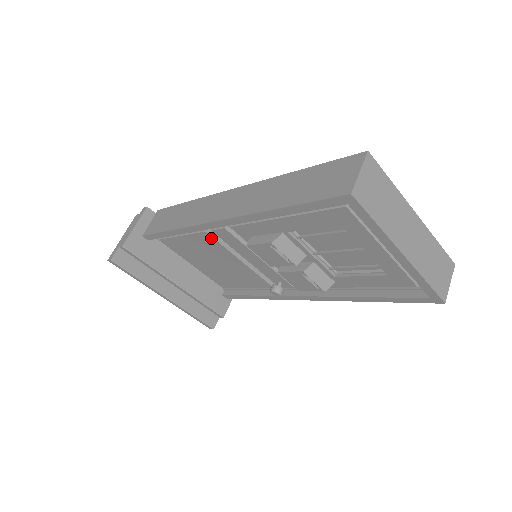
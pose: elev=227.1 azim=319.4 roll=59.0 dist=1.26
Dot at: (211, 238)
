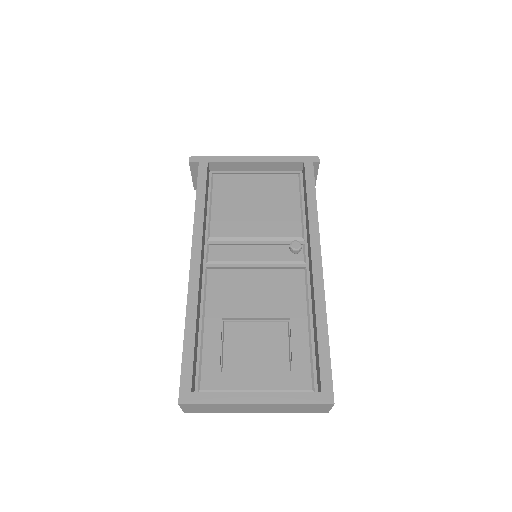
Dot at: occluded
